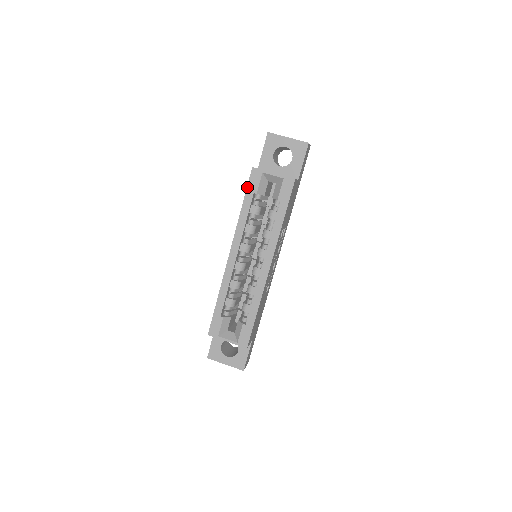
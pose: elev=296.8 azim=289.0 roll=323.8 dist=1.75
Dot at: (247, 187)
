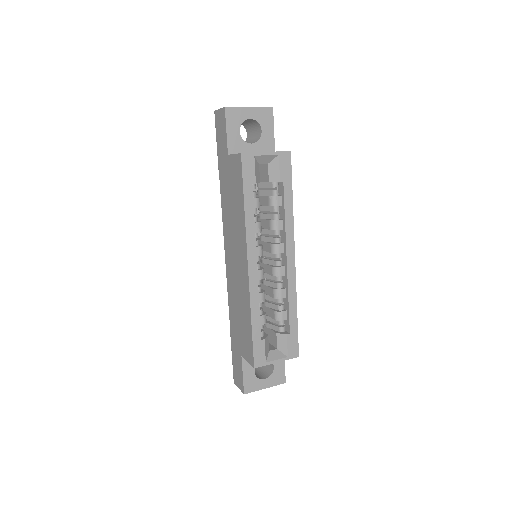
Dot at: (243, 179)
